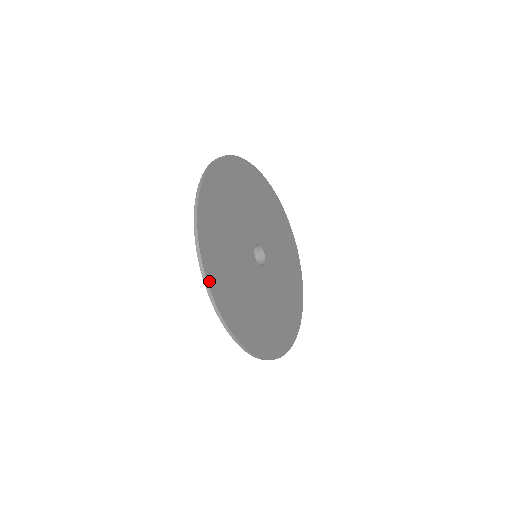
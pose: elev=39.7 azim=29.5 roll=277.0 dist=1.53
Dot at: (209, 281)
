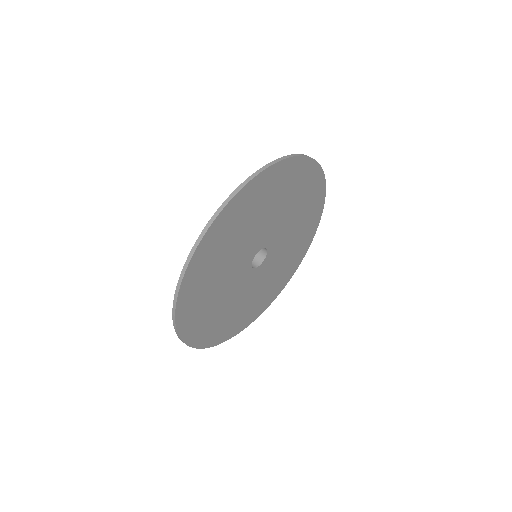
Dot at: (185, 278)
